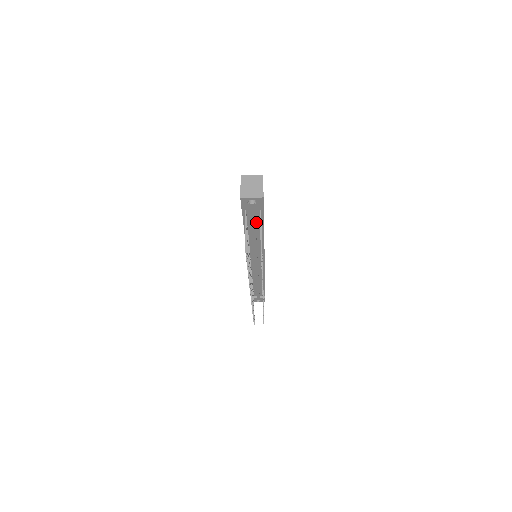
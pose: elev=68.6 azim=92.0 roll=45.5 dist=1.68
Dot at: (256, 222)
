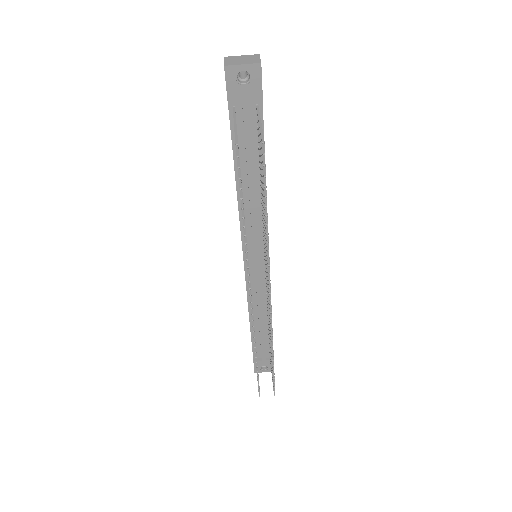
Dot at: (252, 146)
